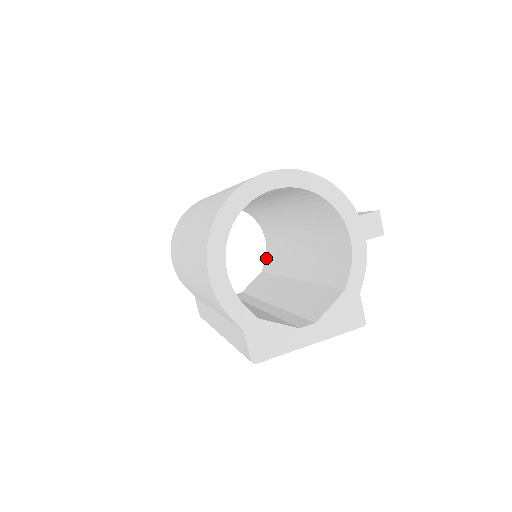
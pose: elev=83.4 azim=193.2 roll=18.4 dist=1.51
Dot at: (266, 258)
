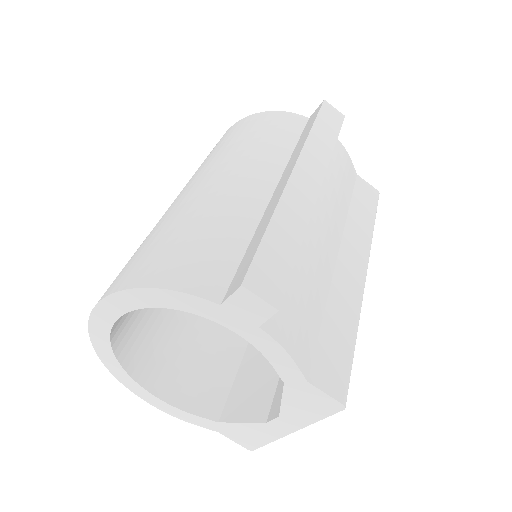
Dot at: occluded
